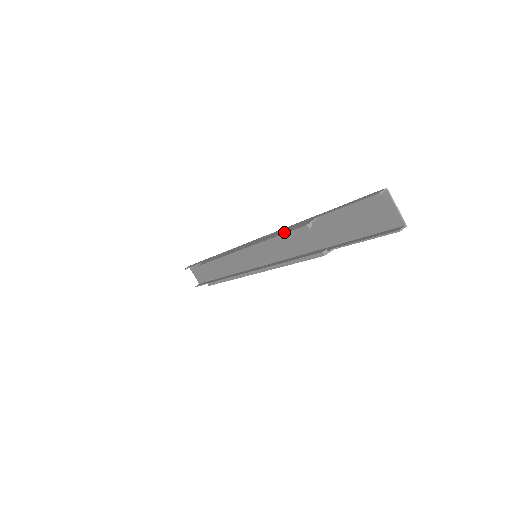
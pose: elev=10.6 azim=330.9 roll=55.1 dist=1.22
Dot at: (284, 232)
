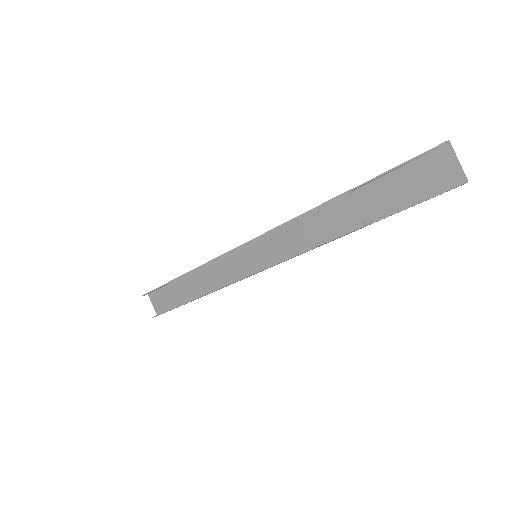
Dot at: (311, 209)
